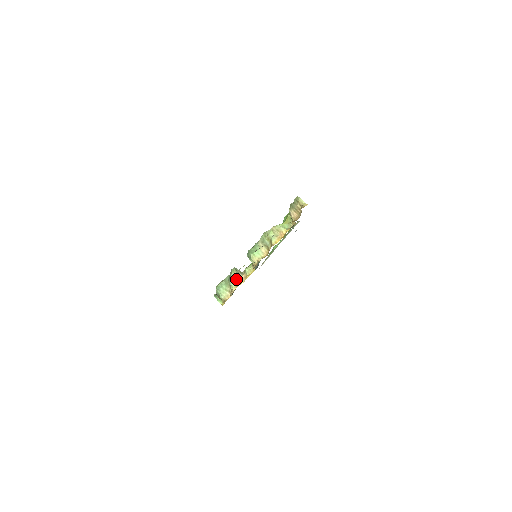
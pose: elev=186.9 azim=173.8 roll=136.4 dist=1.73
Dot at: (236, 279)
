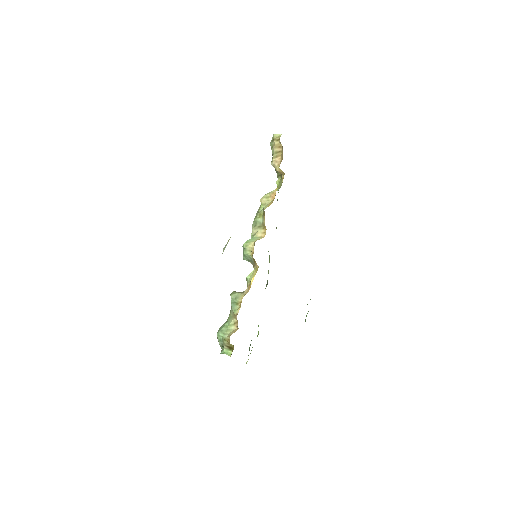
Dot at: (237, 297)
